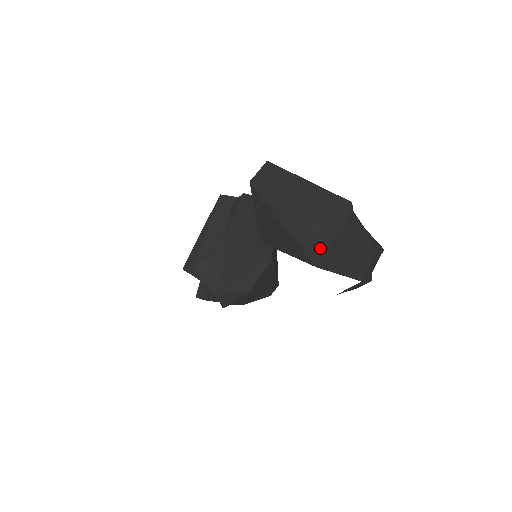
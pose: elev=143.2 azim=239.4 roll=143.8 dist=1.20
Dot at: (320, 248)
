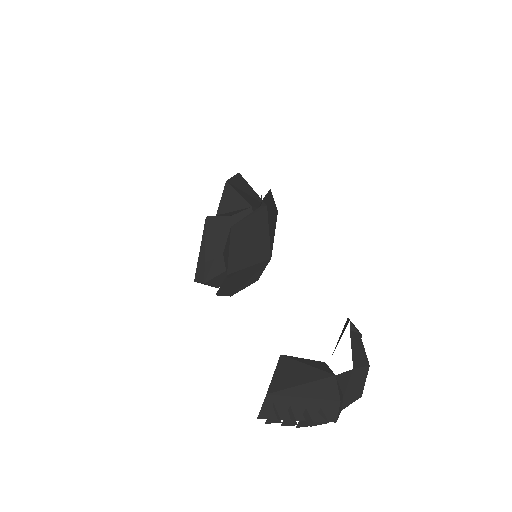
Dot at: occluded
